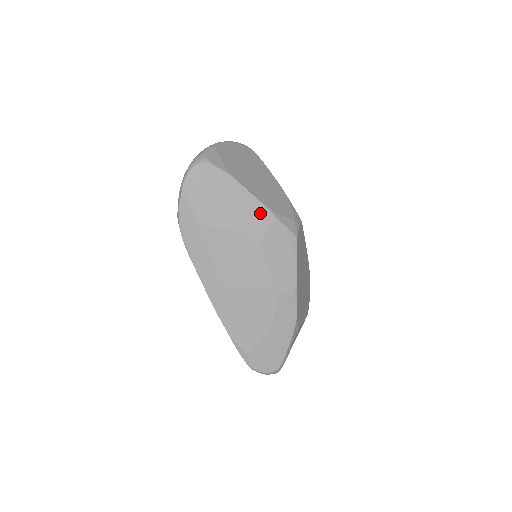
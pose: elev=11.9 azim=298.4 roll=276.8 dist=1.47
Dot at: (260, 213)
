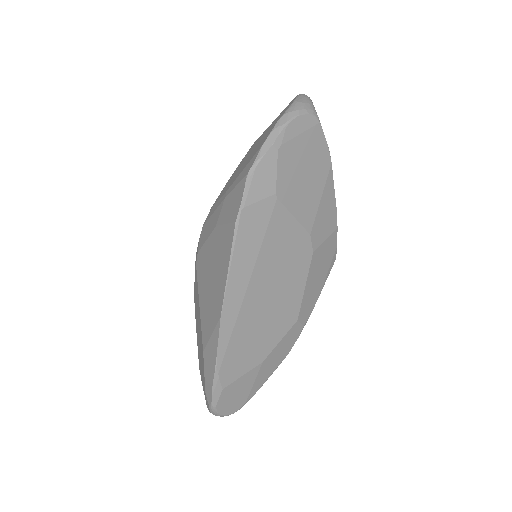
Dot at: (330, 215)
